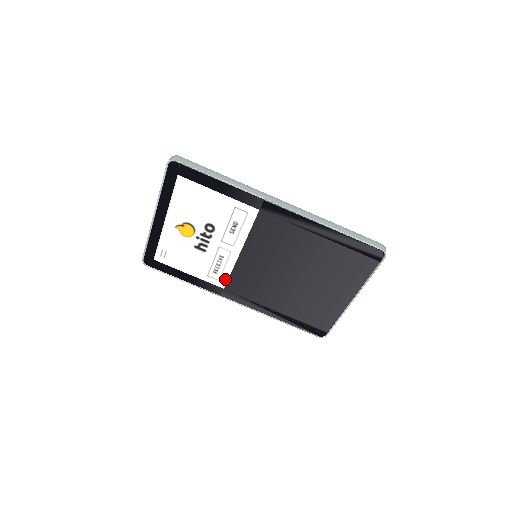
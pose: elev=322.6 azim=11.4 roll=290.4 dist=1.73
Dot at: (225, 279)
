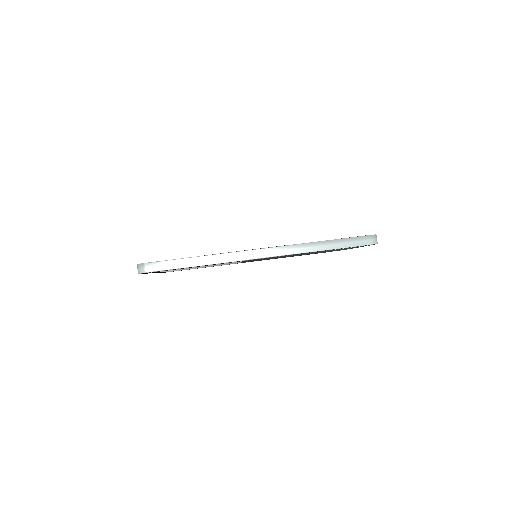
Dot at: occluded
